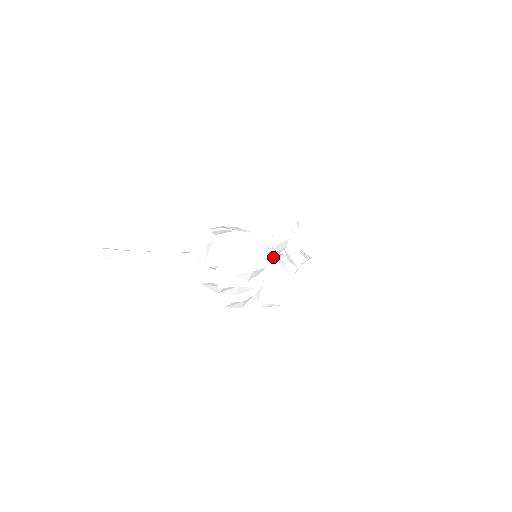
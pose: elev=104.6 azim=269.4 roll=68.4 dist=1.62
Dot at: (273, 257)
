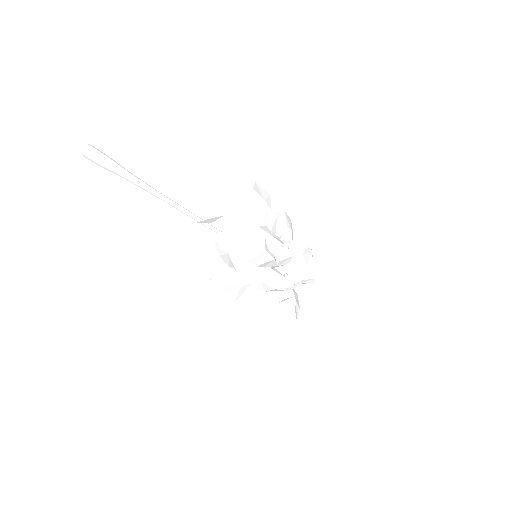
Dot at: (285, 254)
